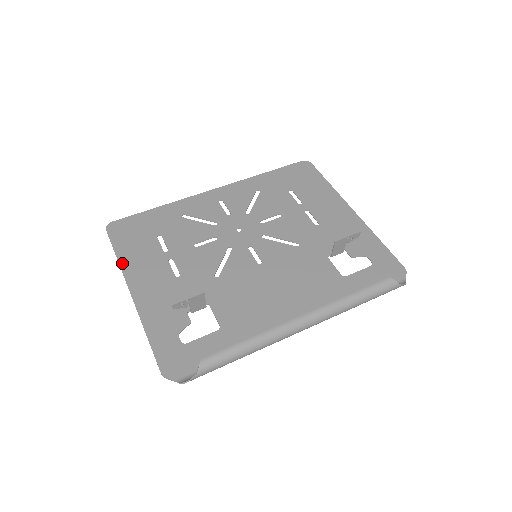
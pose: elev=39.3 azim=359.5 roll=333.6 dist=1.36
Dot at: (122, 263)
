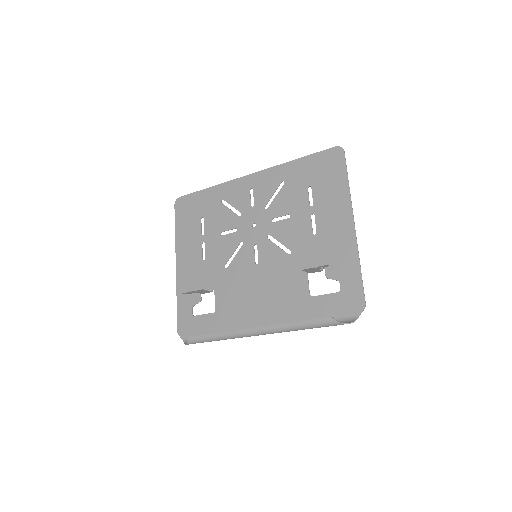
Dot at: (177, 238)
